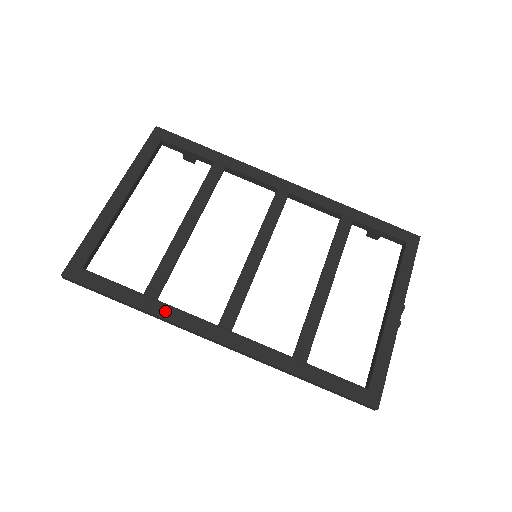
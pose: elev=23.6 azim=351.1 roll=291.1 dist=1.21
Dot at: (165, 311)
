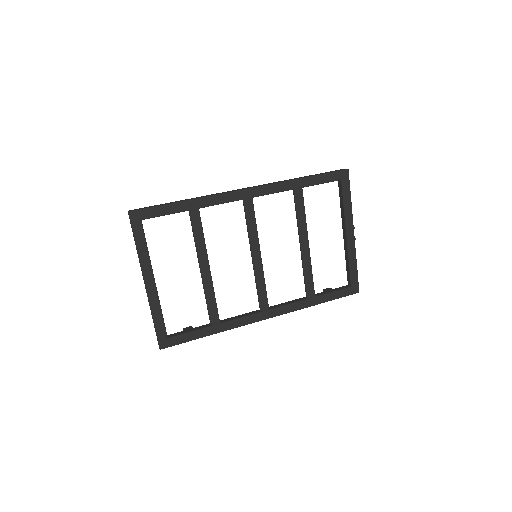
Dot at: (229, 326)
